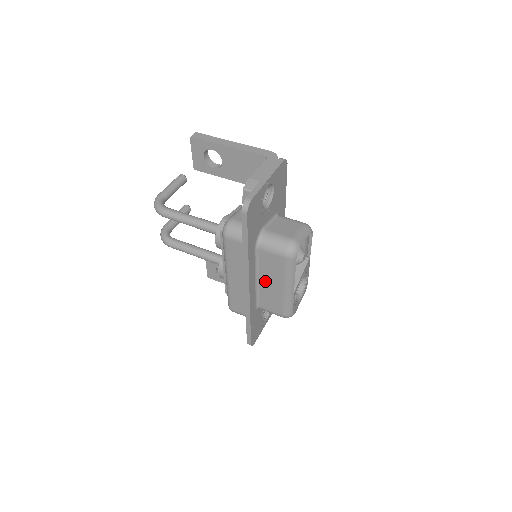
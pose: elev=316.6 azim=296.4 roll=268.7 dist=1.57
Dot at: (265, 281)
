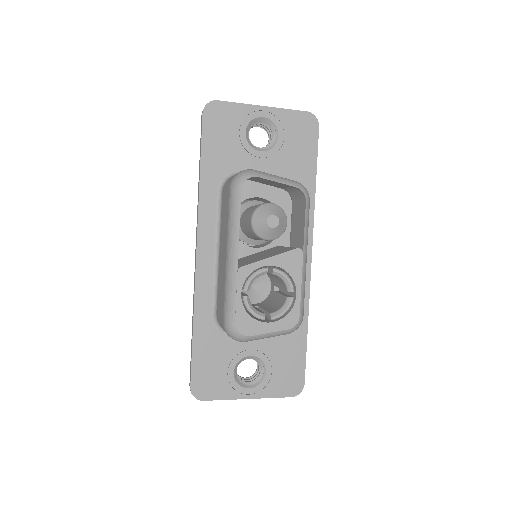
Dot at: (221, 252)
